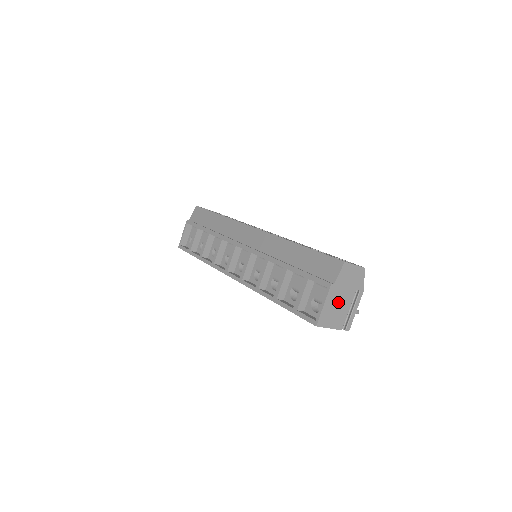
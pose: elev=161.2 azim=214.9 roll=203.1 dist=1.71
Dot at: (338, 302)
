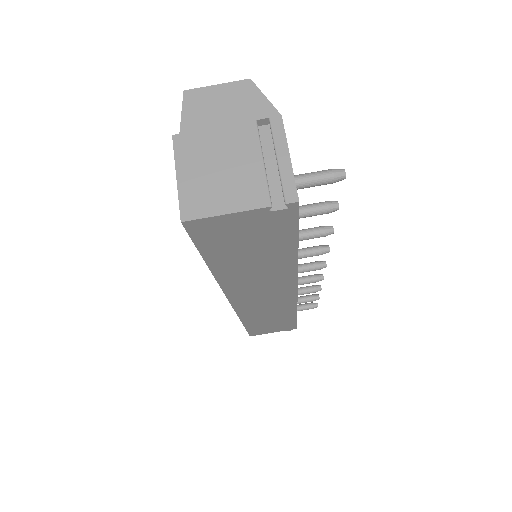
Dot at: (217, 159)
